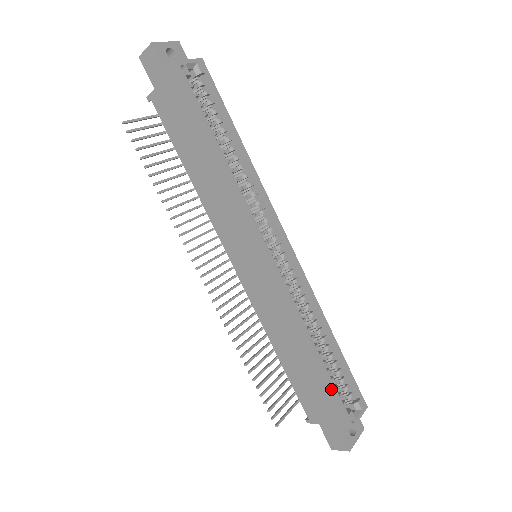
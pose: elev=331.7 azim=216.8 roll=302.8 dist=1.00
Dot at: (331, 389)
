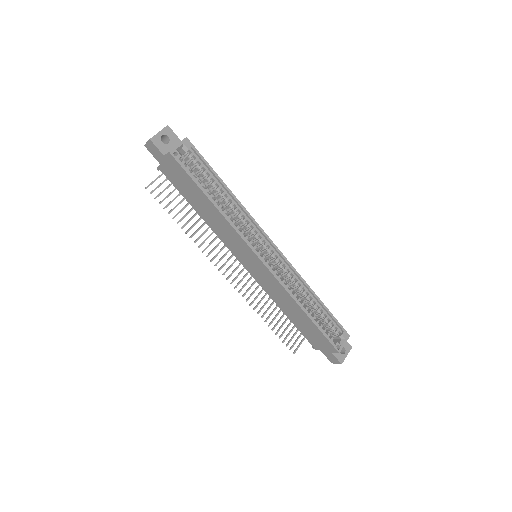
Dot at: (320, 333)
